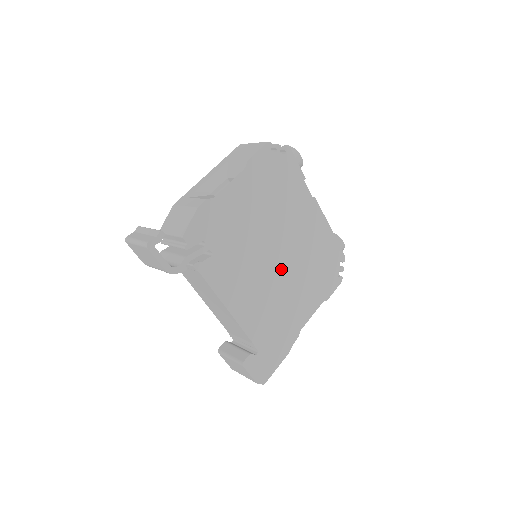
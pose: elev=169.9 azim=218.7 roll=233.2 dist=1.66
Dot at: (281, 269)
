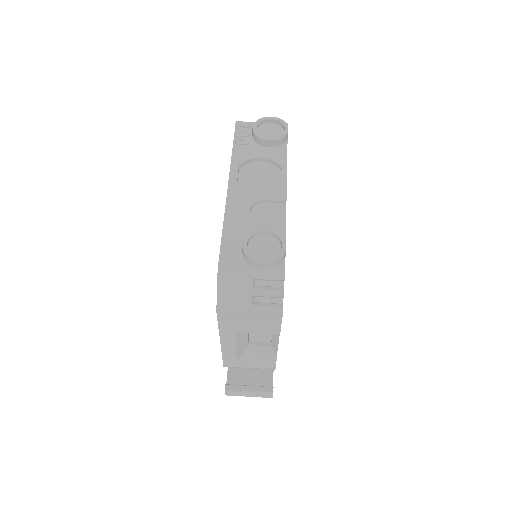
Dot at: occluded
